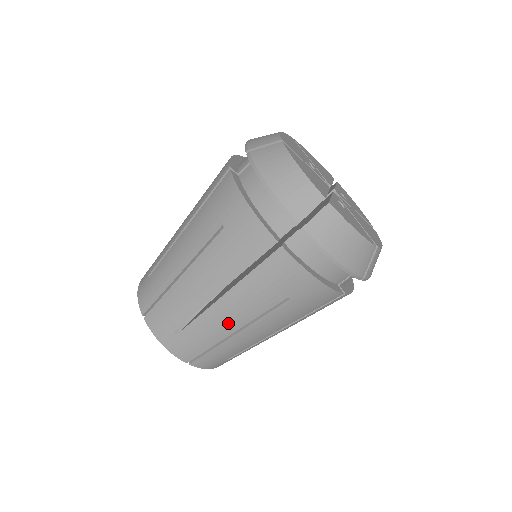
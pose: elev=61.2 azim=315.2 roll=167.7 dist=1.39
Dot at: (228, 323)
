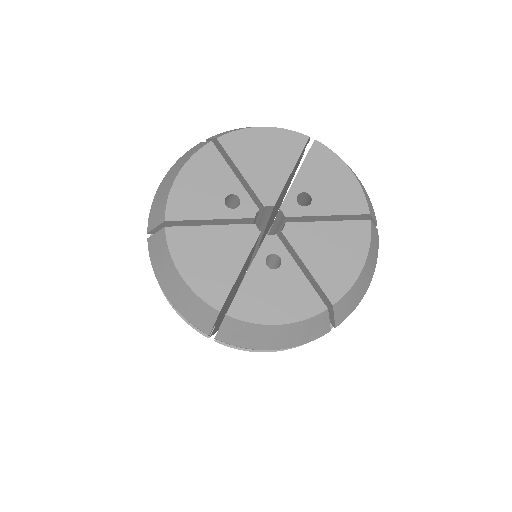
Dot at: occluded
